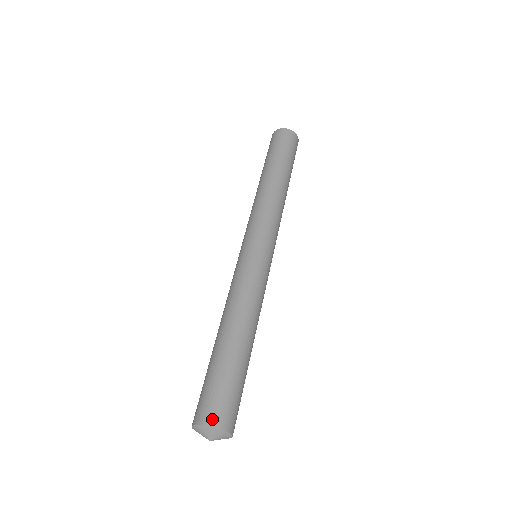
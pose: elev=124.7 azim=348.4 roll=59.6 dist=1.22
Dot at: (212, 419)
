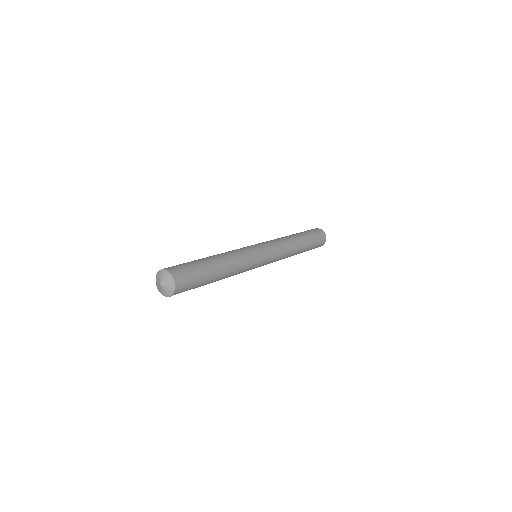
Dot at: (165, 268)
